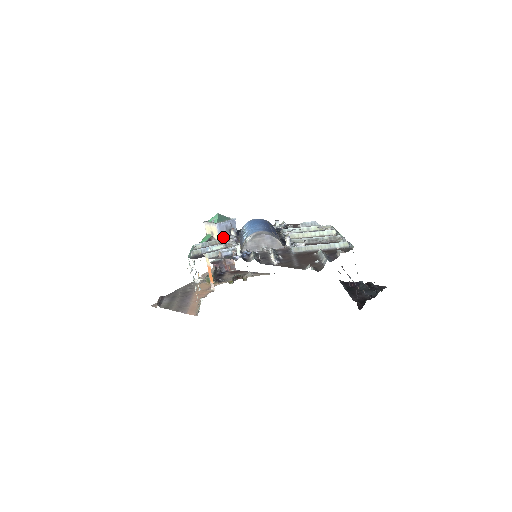
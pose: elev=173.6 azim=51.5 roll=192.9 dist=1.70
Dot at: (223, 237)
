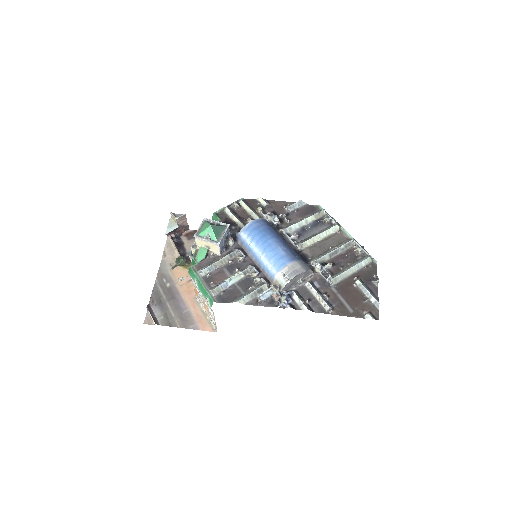
Dot at: (227, 254)
